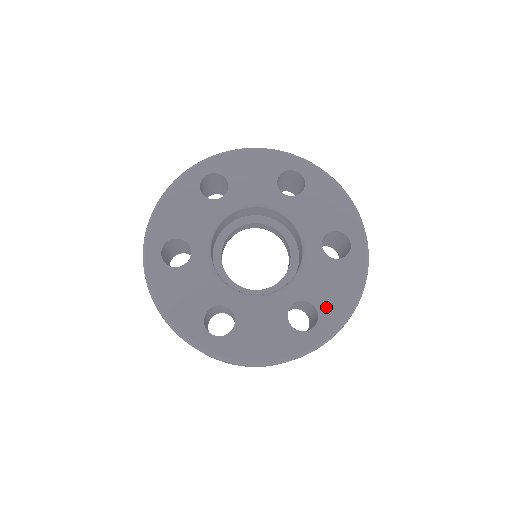
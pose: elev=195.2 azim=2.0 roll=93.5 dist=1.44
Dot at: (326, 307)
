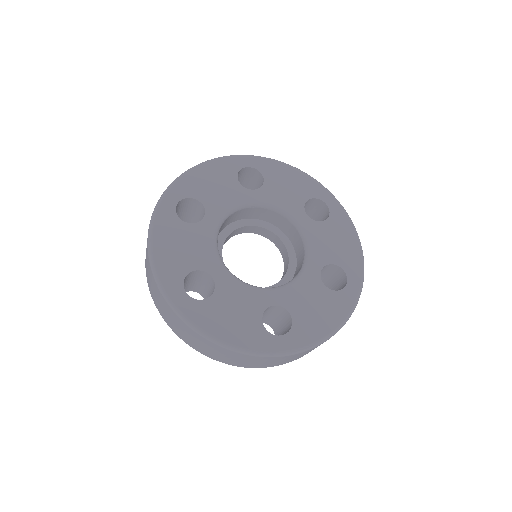
Dot at: (302, 324)
